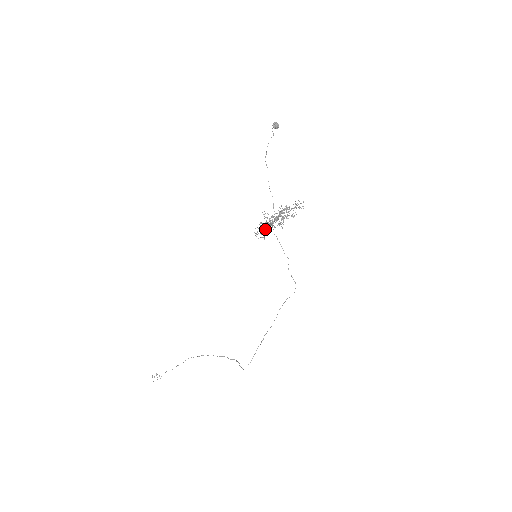
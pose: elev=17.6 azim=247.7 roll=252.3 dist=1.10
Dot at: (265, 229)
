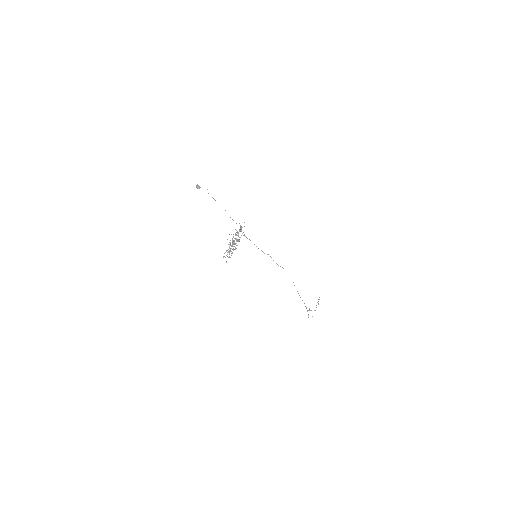
Dot at: (233, 250)
